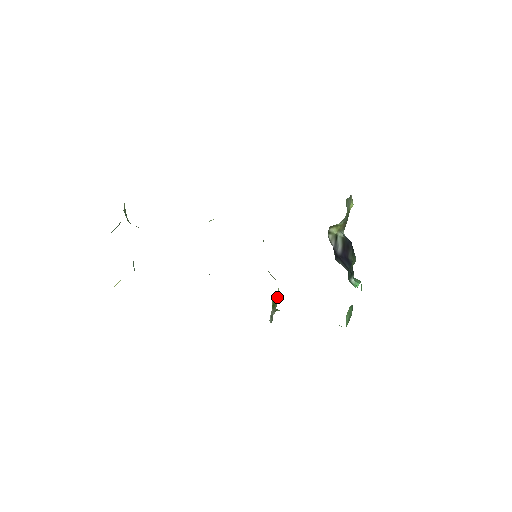
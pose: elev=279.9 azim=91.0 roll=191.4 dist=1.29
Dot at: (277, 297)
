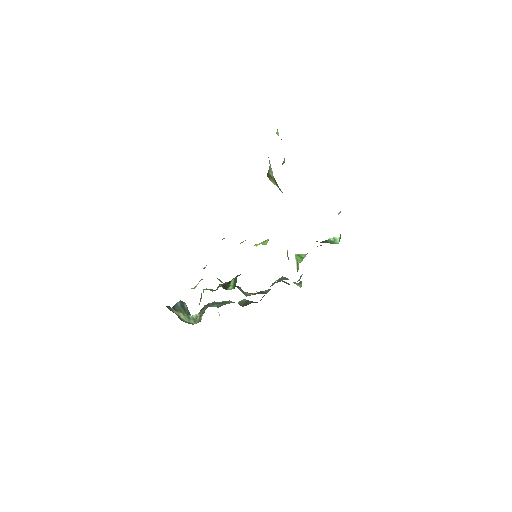
Dot at: occluded
